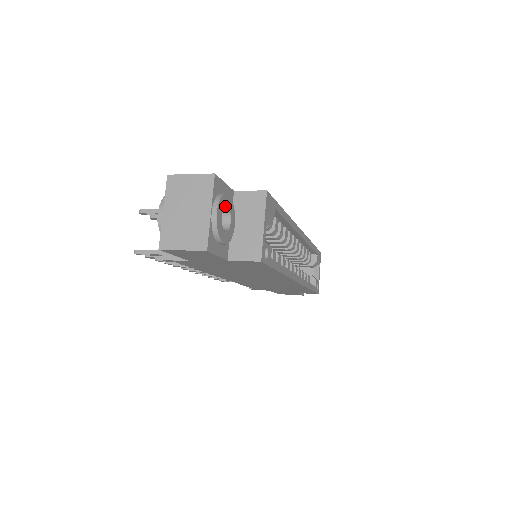
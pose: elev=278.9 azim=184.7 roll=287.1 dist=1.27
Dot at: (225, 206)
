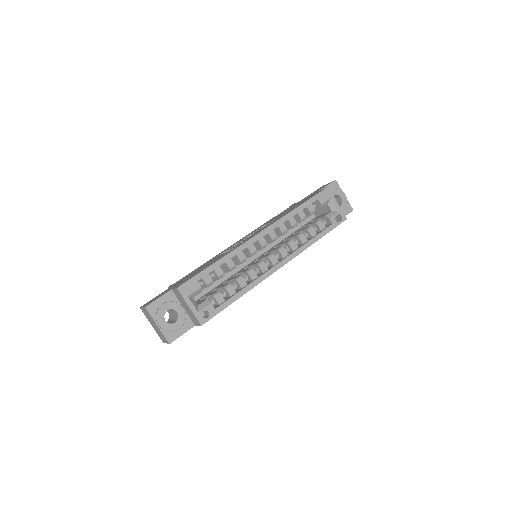
Dot at: occluded
